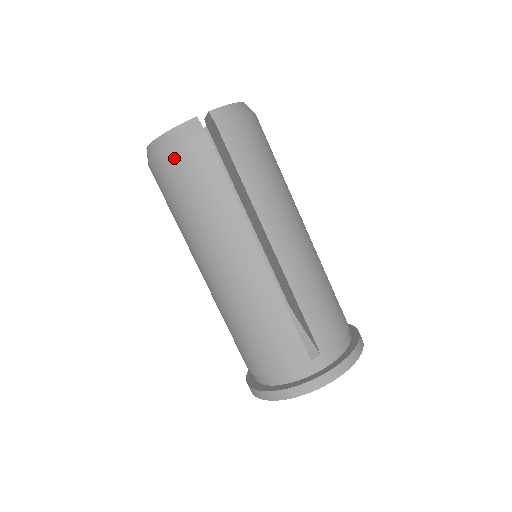
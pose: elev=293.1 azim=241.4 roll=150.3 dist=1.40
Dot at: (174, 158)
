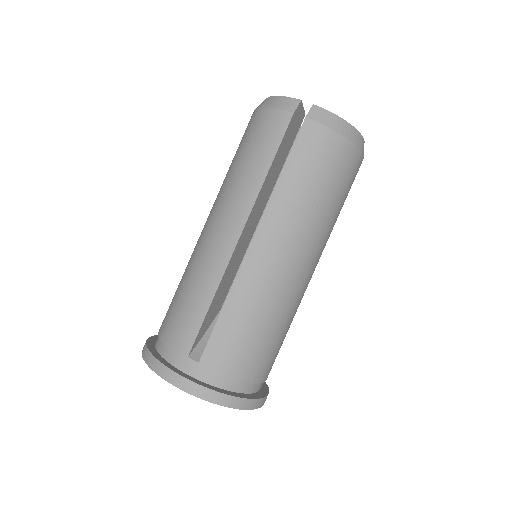
Dot at: (259, 117)
